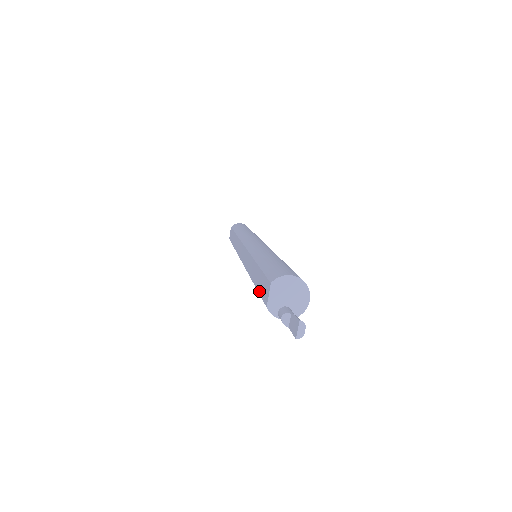
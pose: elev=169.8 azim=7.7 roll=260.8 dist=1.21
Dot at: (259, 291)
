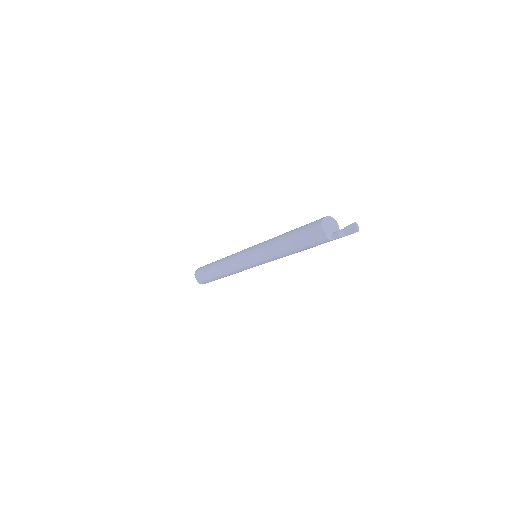
Dot at: (307, 244)
